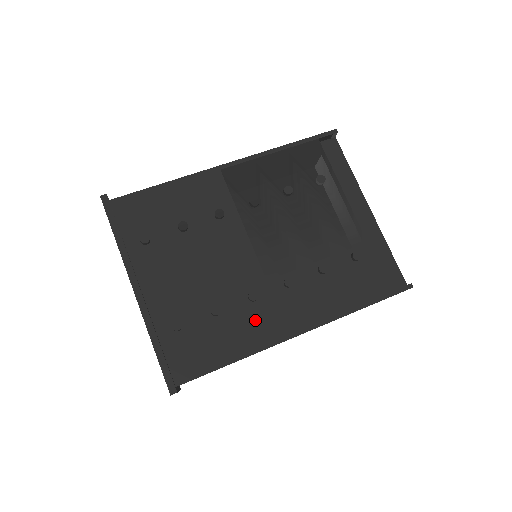
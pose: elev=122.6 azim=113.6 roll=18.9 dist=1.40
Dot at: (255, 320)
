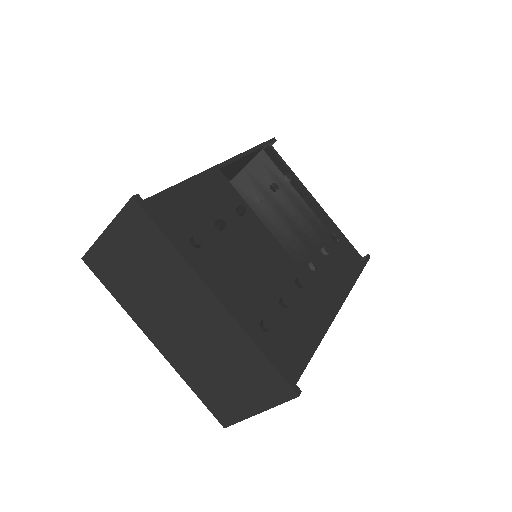
Dot at: (310, 304)
